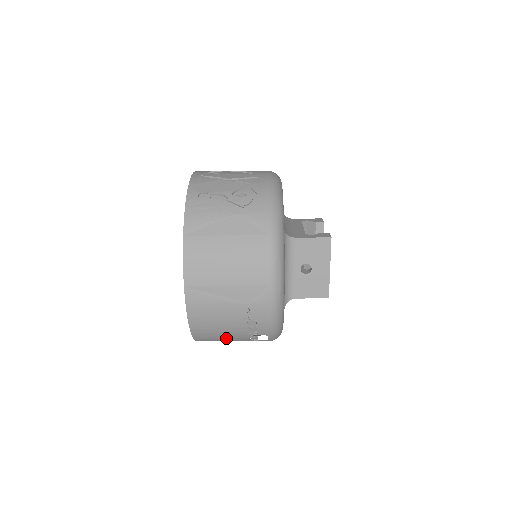
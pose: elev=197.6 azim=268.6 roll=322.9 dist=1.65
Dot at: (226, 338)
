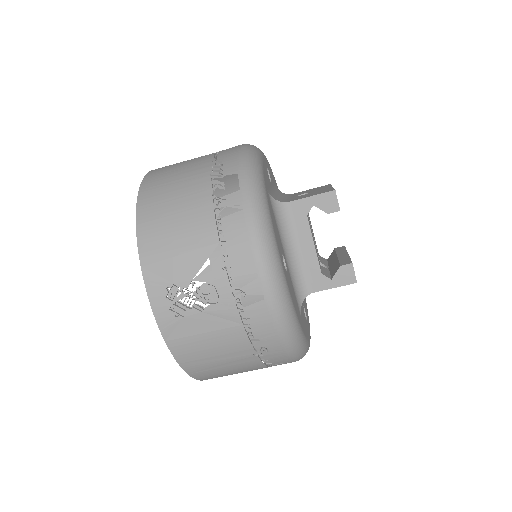
Dot at: (180, 199)
